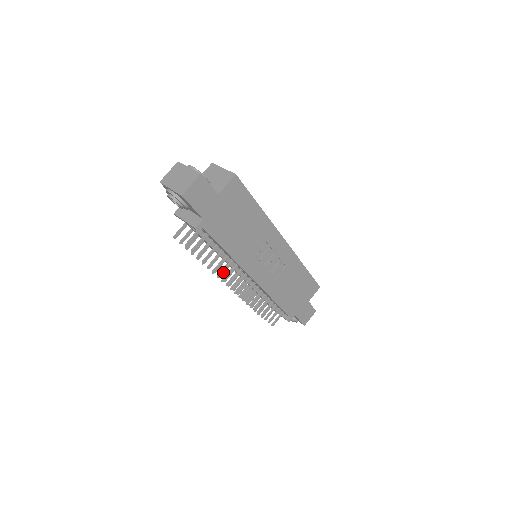
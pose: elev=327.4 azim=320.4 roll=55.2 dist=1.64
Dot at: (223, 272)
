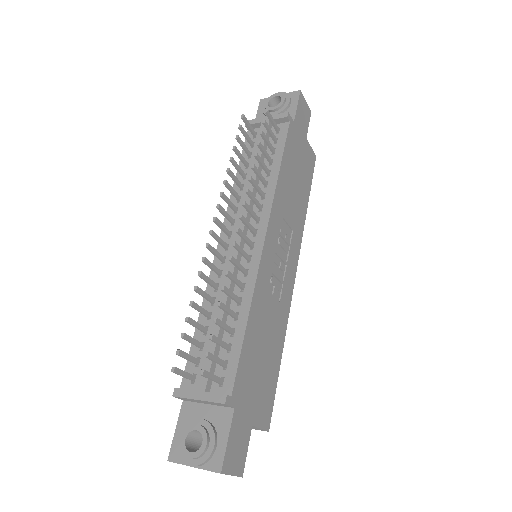
Dot at: (254, 183)
